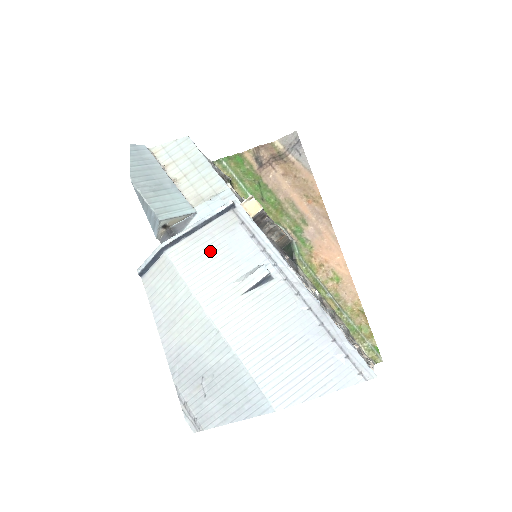
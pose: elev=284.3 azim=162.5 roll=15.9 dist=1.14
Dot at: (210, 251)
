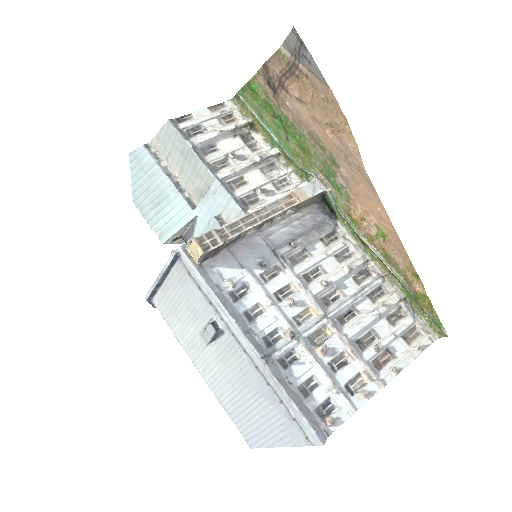
Dot at: (176, 302)
